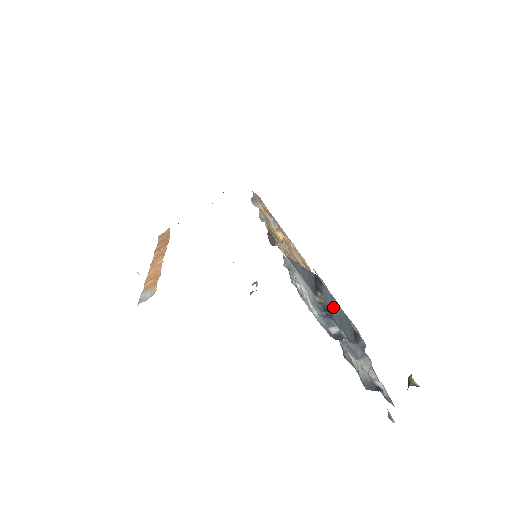
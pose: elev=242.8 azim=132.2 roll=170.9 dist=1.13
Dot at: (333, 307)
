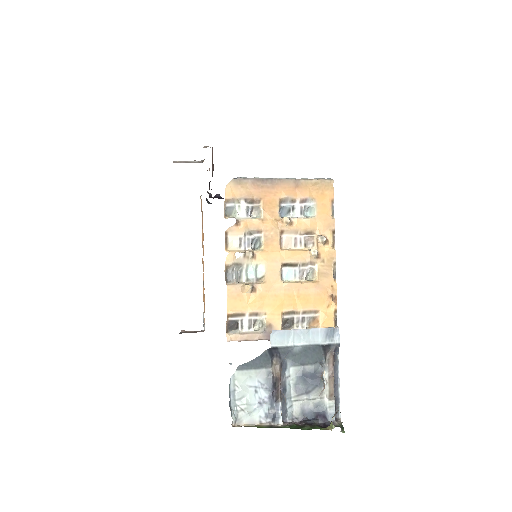
Dot at: (293, 353)
